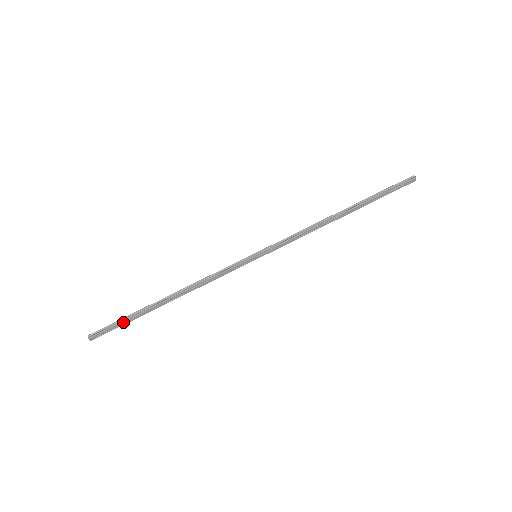
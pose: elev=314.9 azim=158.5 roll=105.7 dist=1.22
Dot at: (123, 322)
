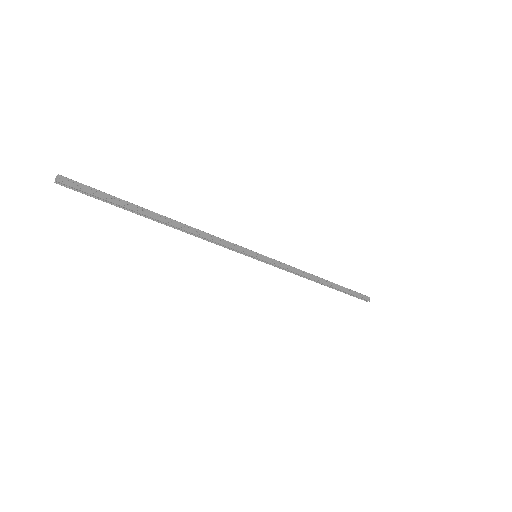
Dot at: (109, 196)
